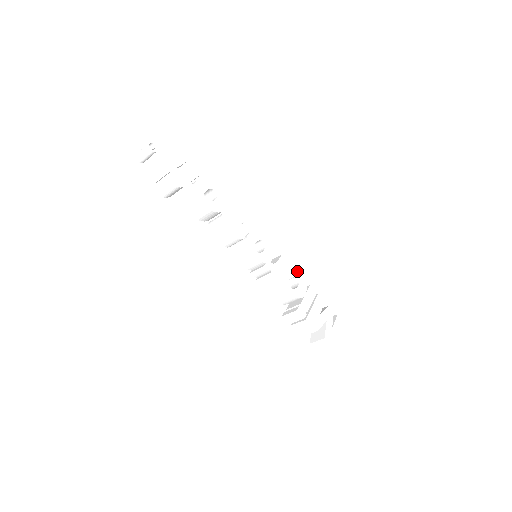
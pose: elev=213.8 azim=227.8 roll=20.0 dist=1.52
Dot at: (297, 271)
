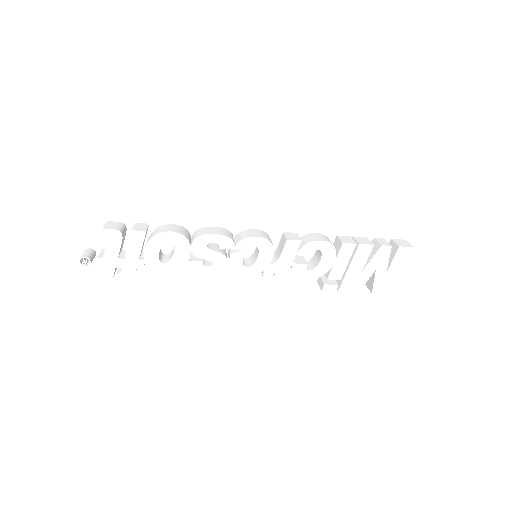
Dot at: (317, 241)
